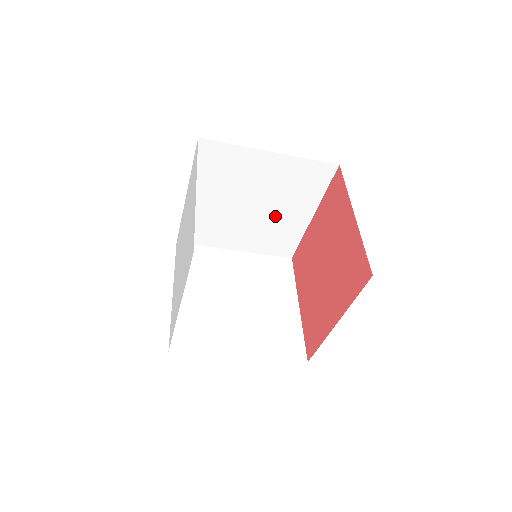
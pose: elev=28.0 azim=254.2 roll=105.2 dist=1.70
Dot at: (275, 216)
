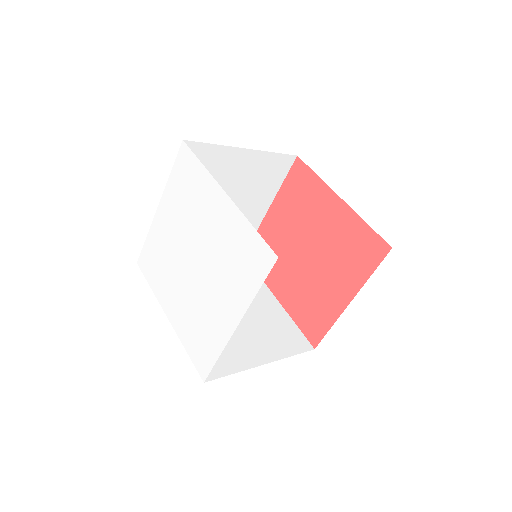
Dot at: occluded
